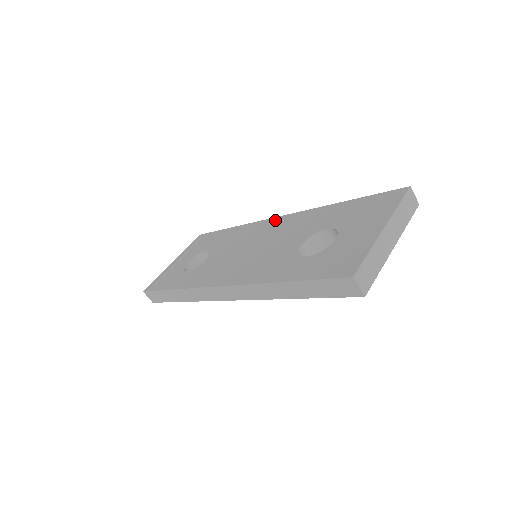
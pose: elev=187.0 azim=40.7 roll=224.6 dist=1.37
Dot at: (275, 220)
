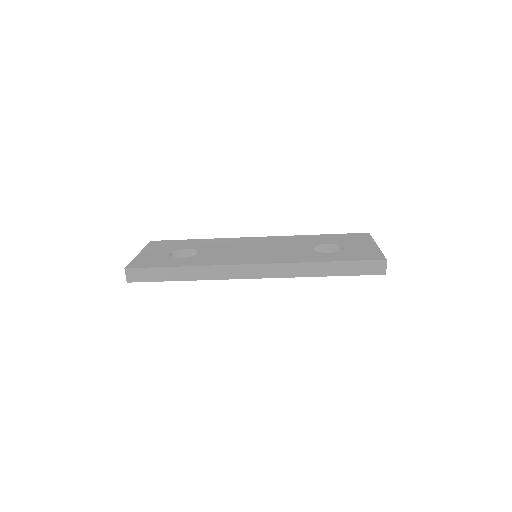
Dot at: (257, 238)
